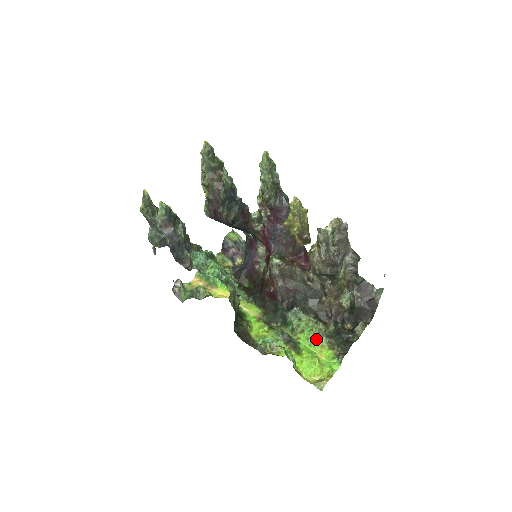
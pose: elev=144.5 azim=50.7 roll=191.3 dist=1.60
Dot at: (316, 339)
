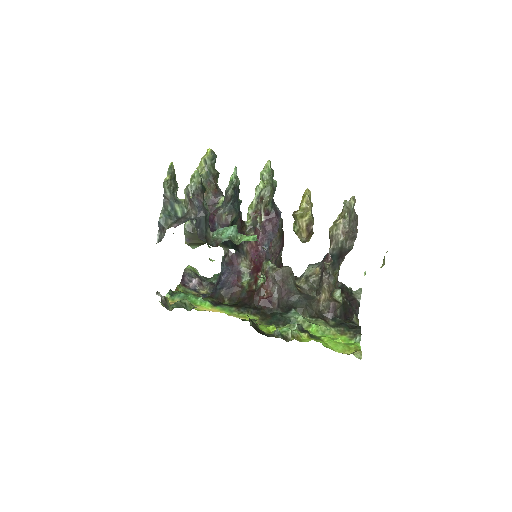
Dot at: (326, 329)
